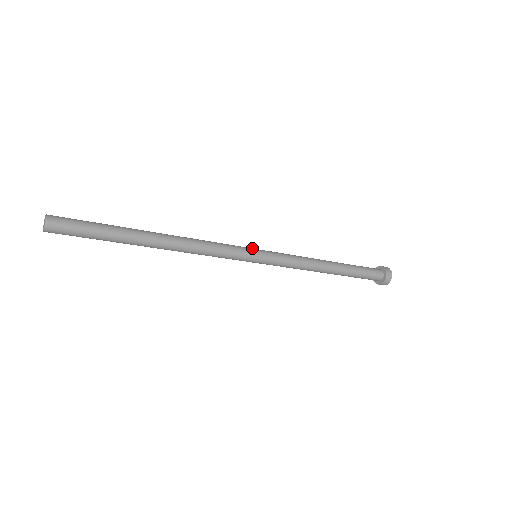
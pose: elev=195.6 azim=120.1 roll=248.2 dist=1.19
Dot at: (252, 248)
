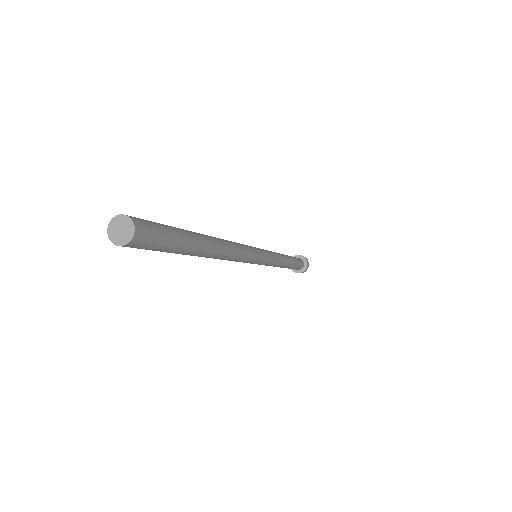
Dot at: occluded
